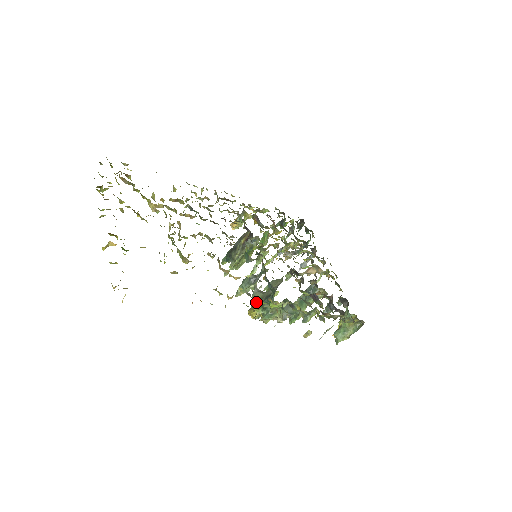
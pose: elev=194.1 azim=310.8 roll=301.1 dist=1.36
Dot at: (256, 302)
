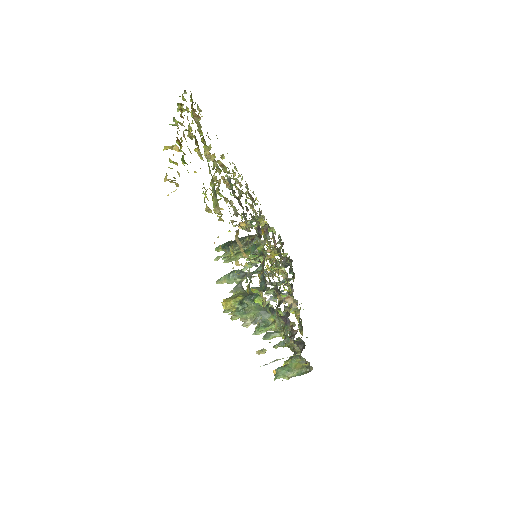
Dot at: (237, 294)
